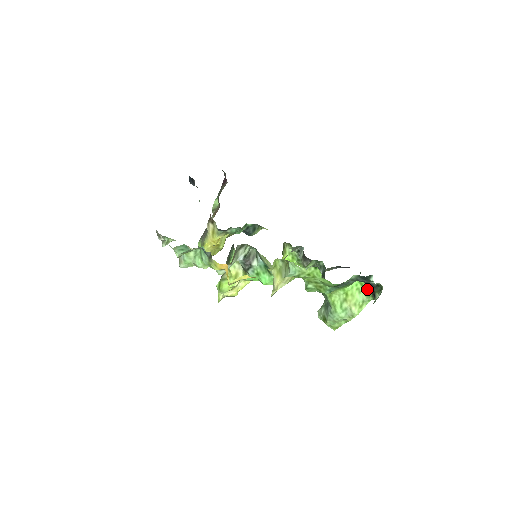
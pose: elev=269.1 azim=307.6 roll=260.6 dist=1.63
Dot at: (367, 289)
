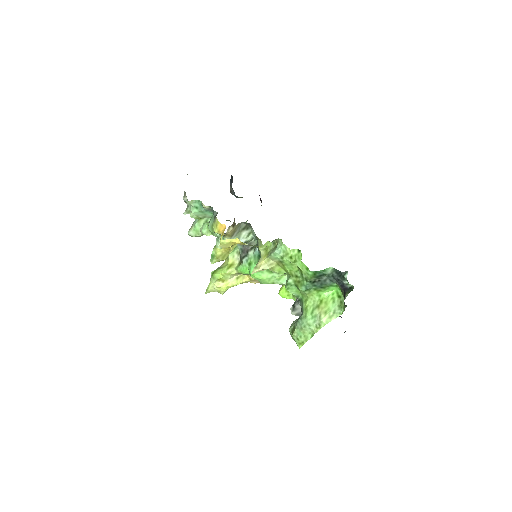
Dot at: (341, 299)
